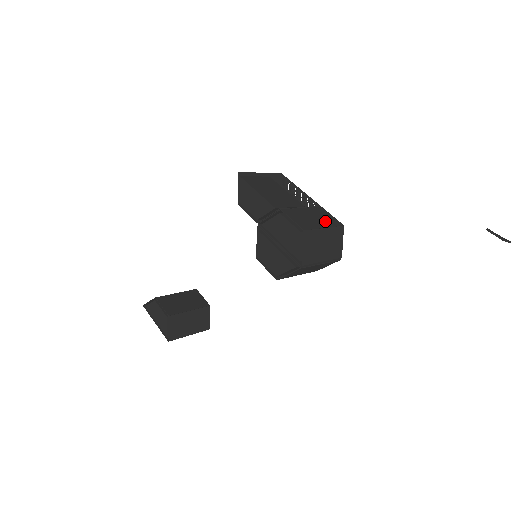
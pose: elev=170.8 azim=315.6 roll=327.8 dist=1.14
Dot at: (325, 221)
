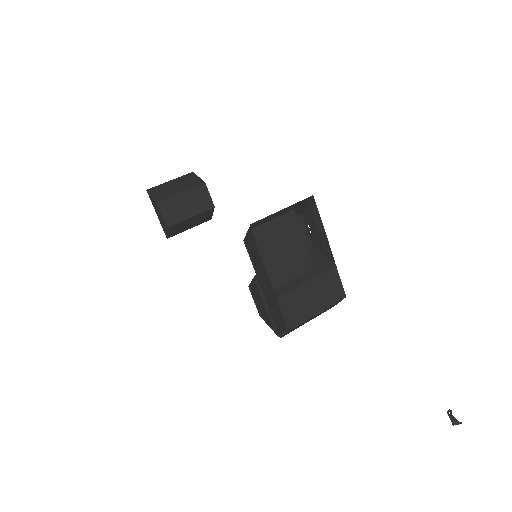
Dot at: (325, 299)
